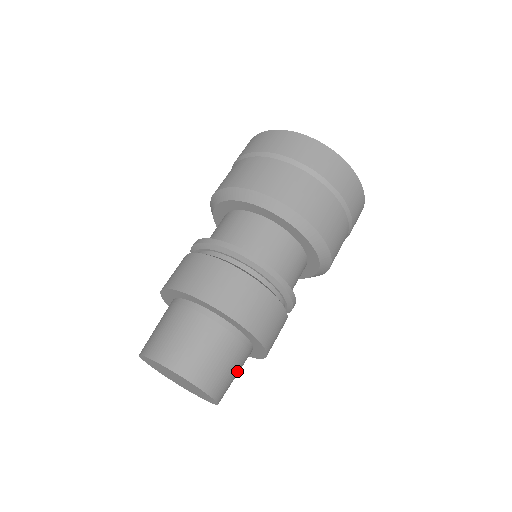
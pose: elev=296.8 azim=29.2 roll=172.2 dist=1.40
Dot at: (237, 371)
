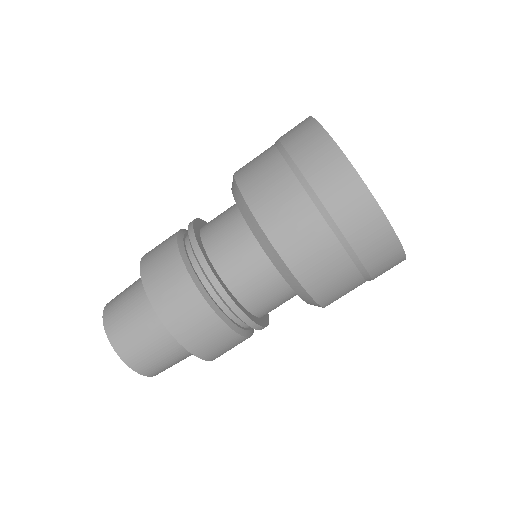
Dot at: occluded
